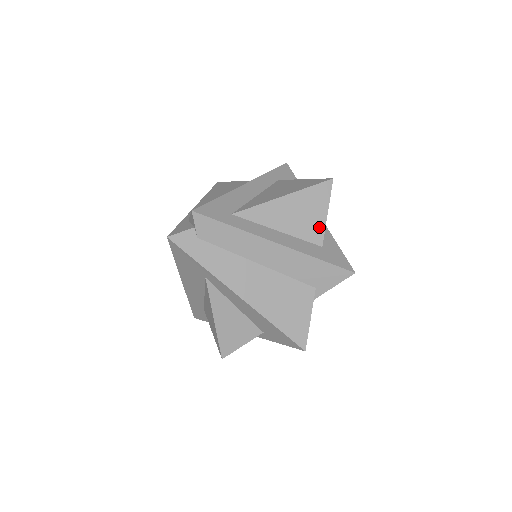
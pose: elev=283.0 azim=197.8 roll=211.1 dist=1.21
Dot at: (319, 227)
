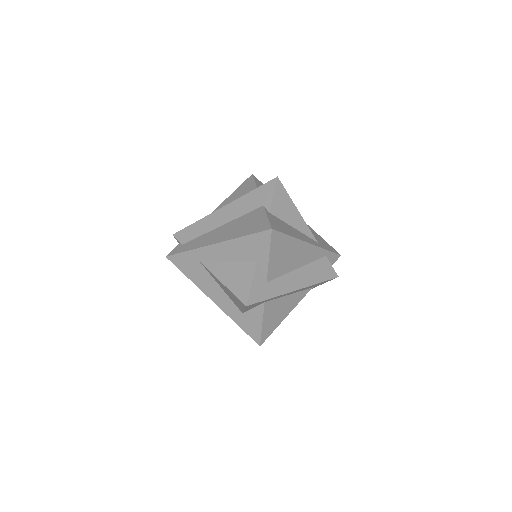
Dot at: occluded
